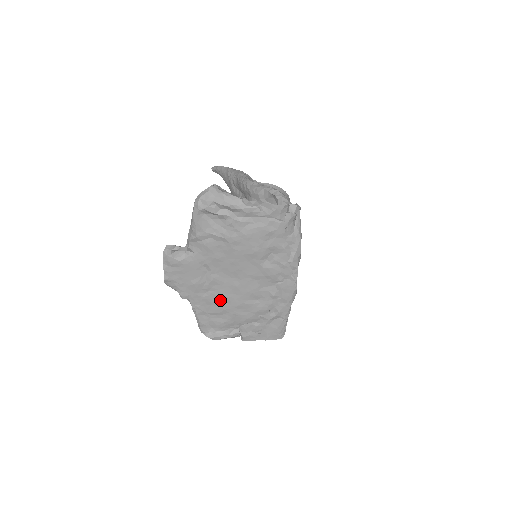
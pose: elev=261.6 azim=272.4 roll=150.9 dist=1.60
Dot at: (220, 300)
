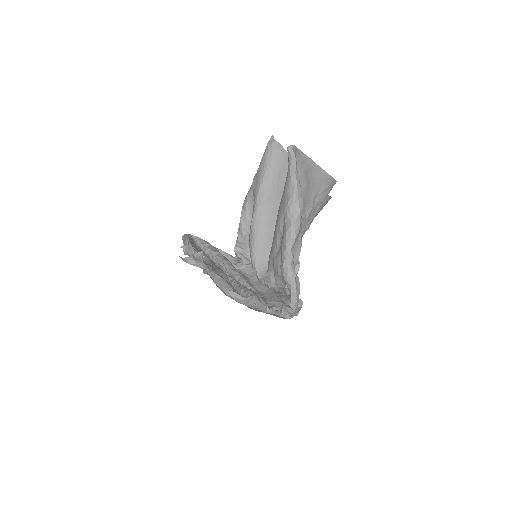
Dot at: occluded
